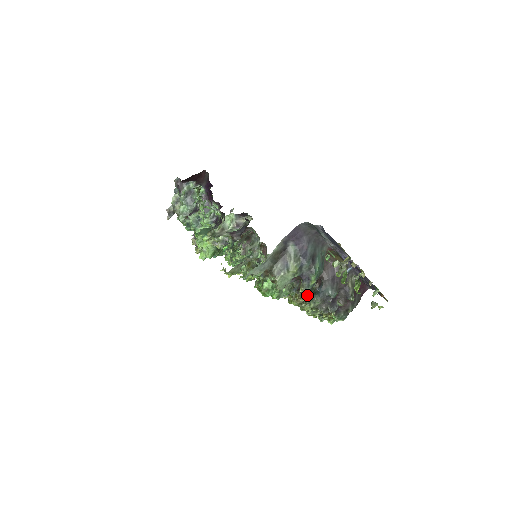
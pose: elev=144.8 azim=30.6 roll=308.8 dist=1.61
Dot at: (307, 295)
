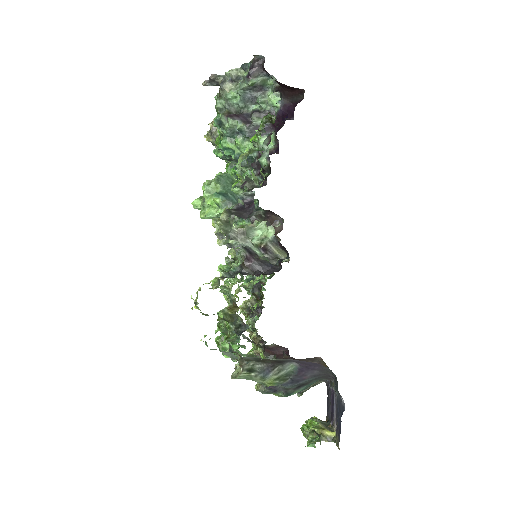
Dot at: (263, 352)
